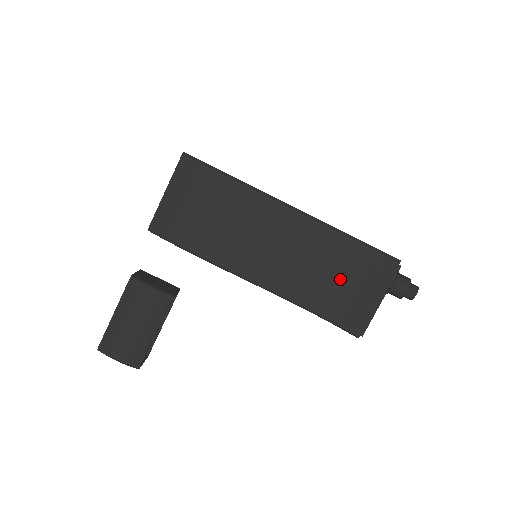
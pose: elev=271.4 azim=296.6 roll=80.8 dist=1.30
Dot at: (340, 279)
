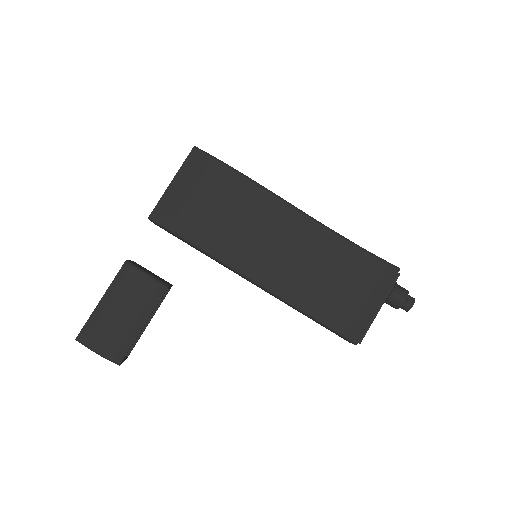
Dot at: (340, 283)
